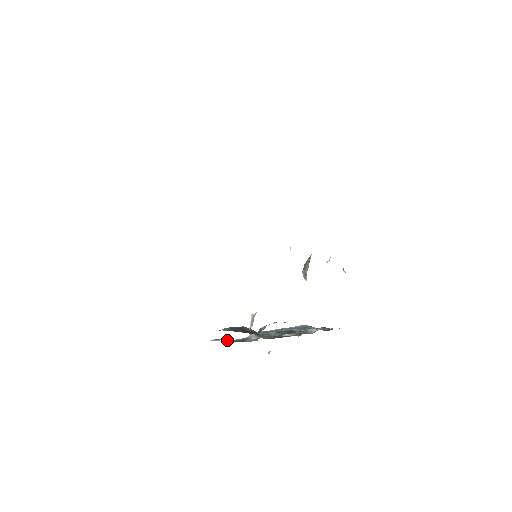
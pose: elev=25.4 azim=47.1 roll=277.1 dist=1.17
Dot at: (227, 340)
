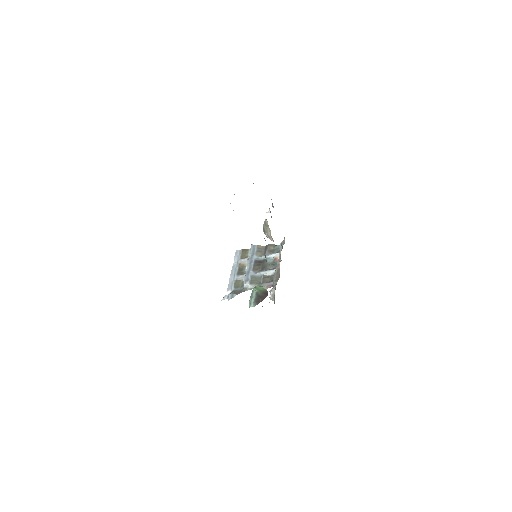
Dot at: (234, 296)
